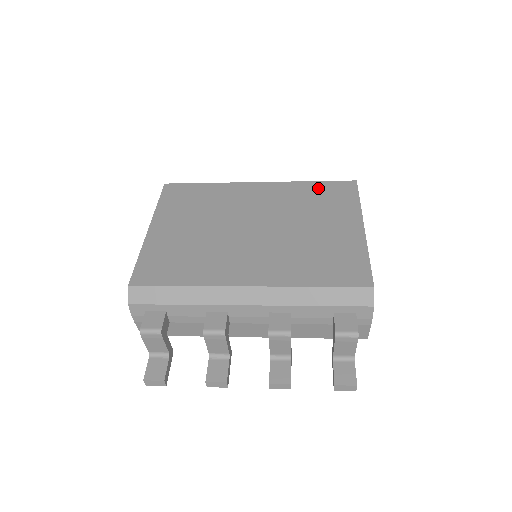
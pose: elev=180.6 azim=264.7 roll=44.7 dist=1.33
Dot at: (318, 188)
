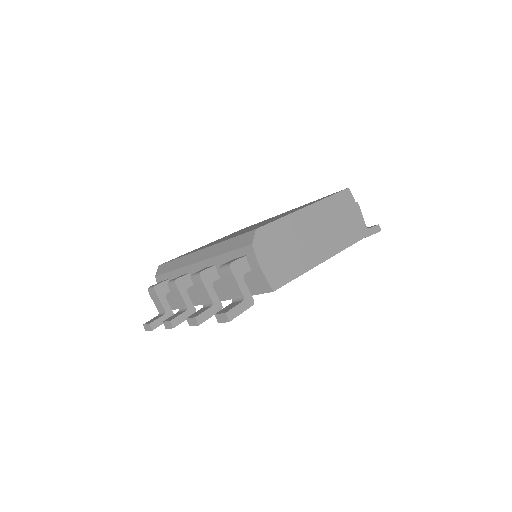
Dot at: (316, 200)
